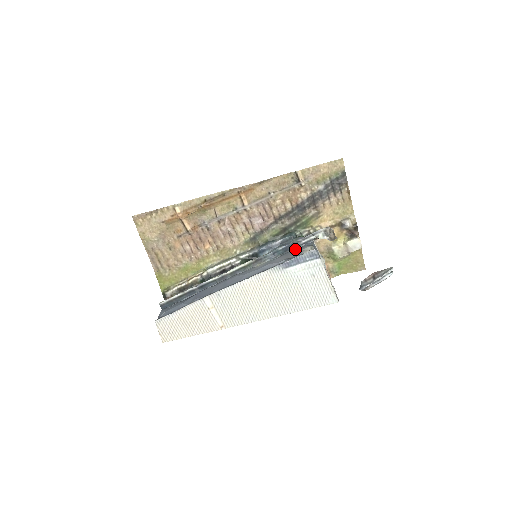
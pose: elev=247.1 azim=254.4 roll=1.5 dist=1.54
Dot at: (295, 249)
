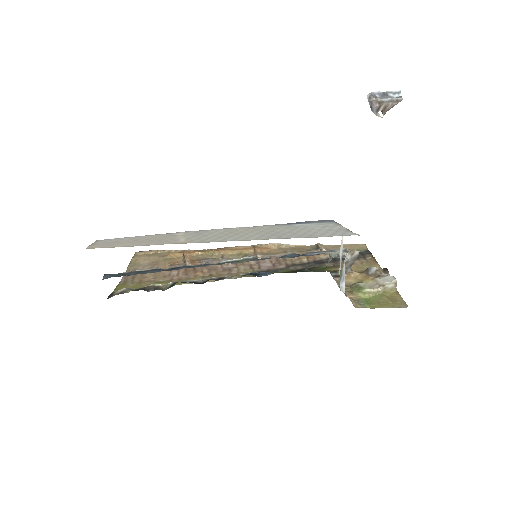
Dot at: occluded
